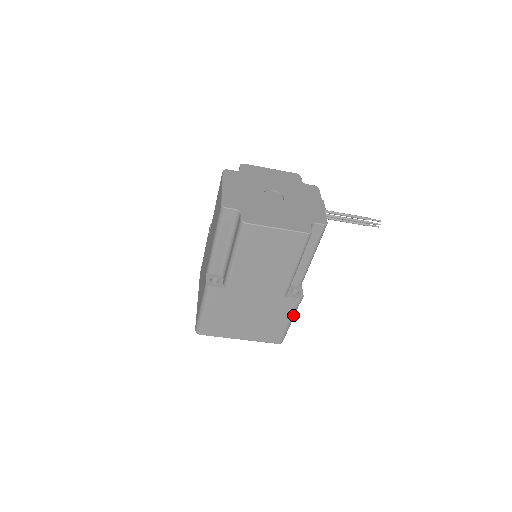
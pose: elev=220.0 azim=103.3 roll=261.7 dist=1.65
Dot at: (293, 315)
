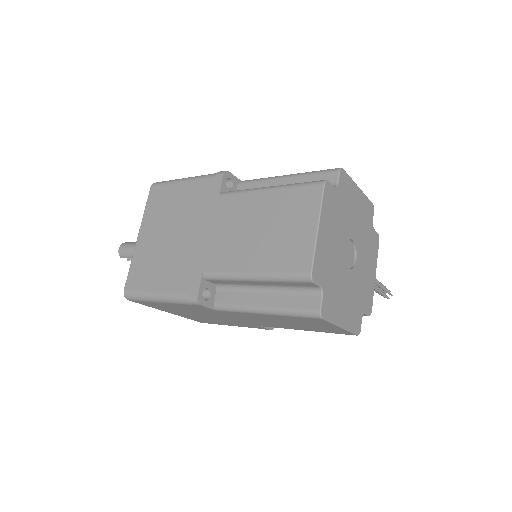
Dot at: occluded
